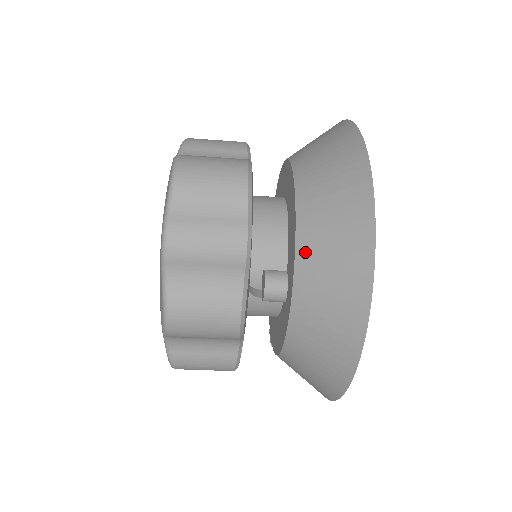
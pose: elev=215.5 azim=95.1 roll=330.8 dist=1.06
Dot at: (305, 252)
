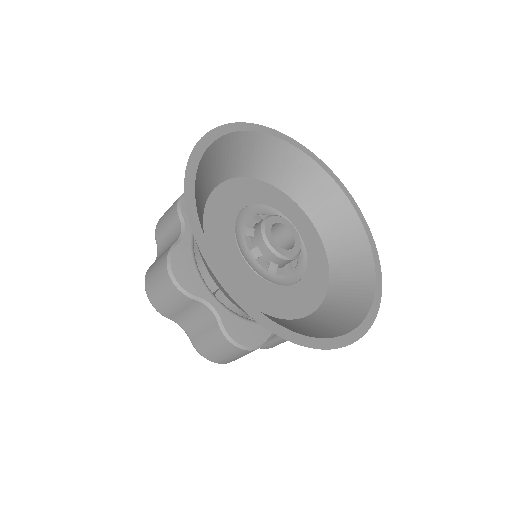
Dot at: (231, 301)
